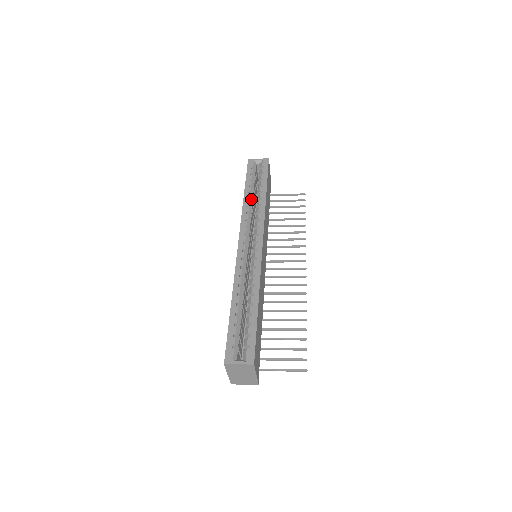
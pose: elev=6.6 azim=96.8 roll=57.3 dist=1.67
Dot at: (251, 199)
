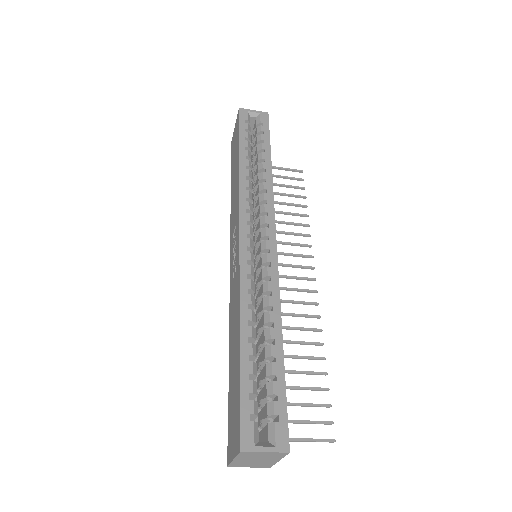
Dot at: (249, 168)
